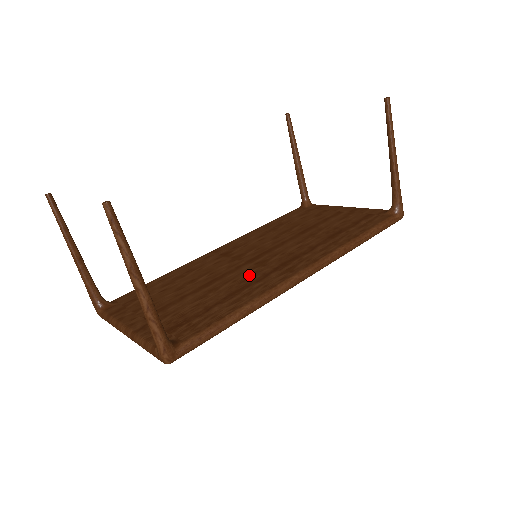
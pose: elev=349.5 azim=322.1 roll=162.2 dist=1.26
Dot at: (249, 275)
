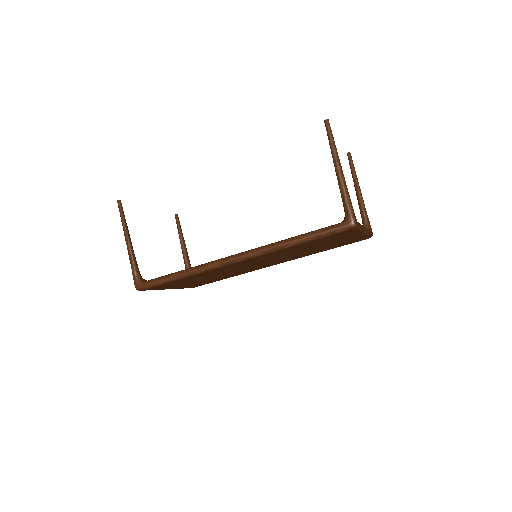
Dot at: occluded
